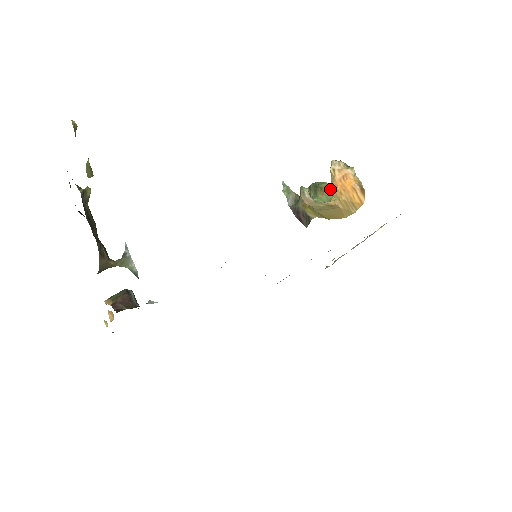
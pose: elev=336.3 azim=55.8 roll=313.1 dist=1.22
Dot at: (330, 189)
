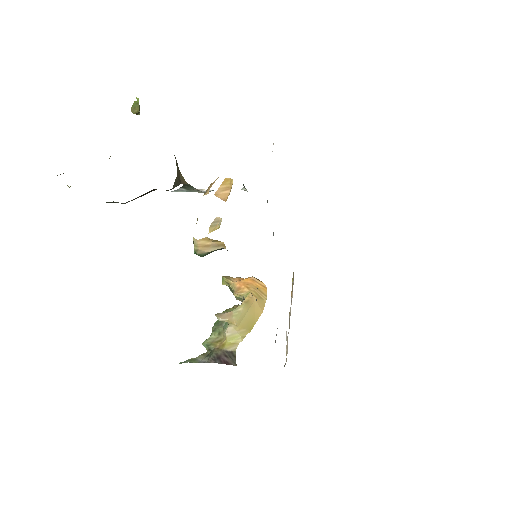
Dot at: (237, 294)
